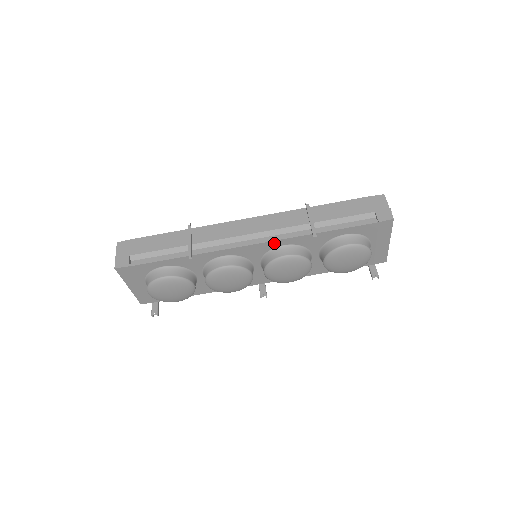
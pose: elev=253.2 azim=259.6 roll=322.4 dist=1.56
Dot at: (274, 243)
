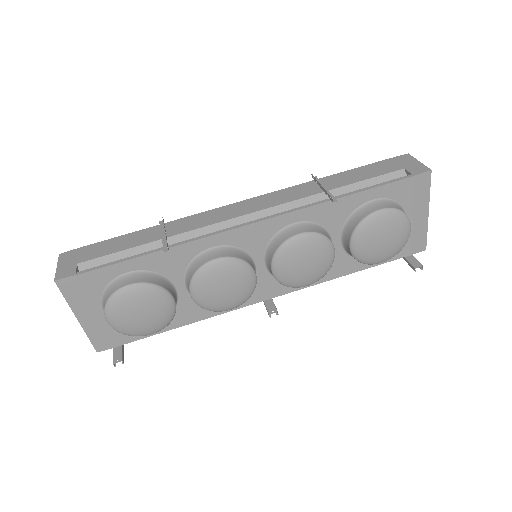
Dot at: (281, 220)
